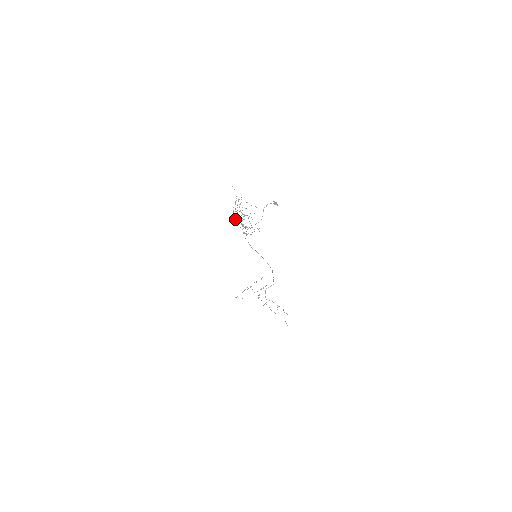
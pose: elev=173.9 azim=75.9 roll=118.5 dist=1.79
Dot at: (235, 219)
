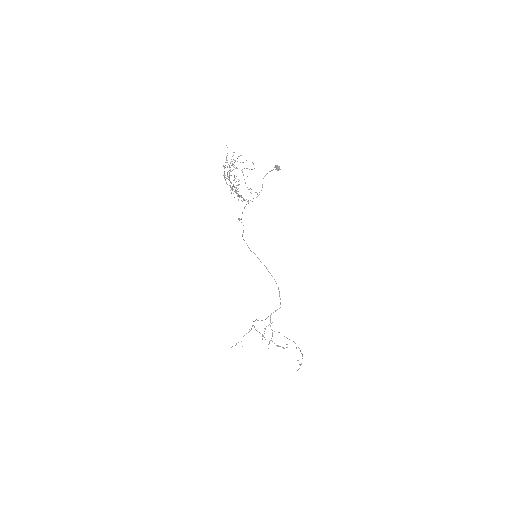
Dot at: occluded
